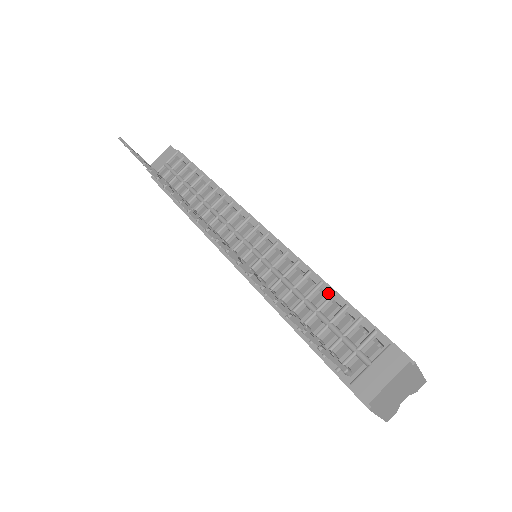
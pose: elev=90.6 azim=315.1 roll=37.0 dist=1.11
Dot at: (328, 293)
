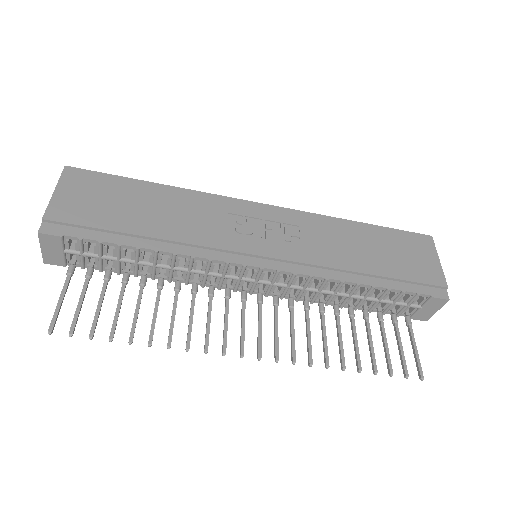
Dot at: (368, 288)
